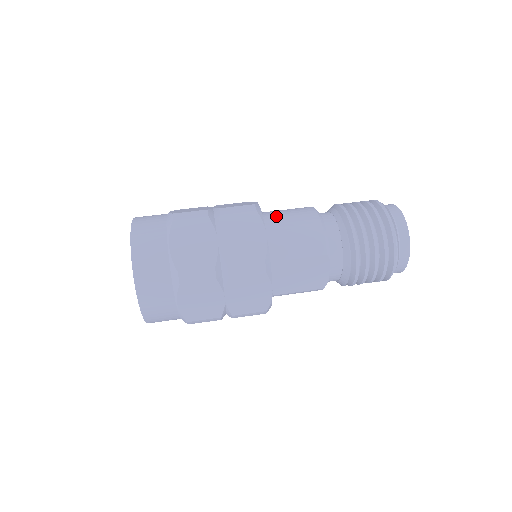
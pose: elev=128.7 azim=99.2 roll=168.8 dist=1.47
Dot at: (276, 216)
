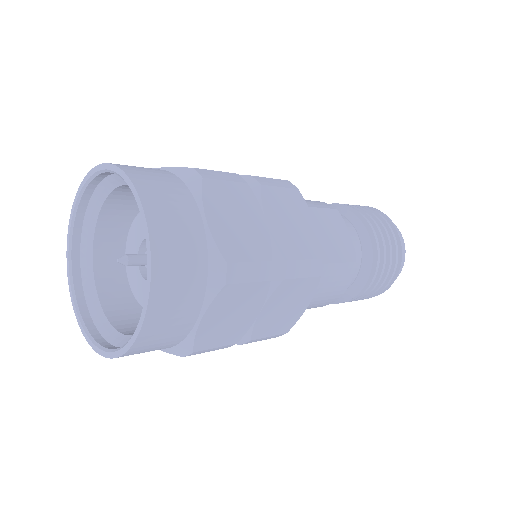
Dot at: occluded
